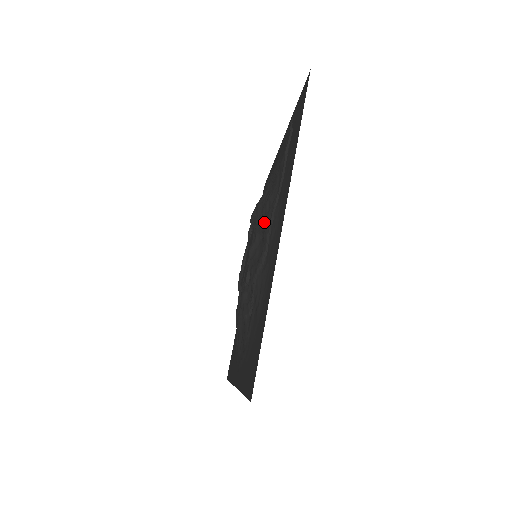
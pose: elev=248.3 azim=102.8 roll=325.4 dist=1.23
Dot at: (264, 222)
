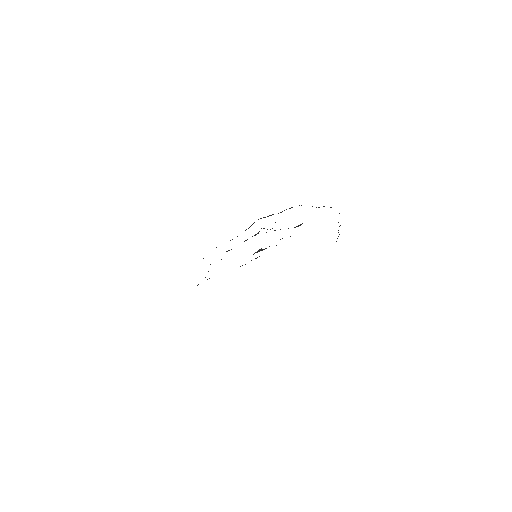
Dot at: occluded
